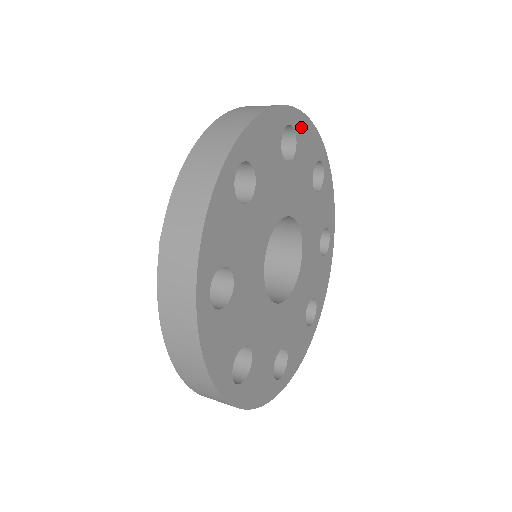
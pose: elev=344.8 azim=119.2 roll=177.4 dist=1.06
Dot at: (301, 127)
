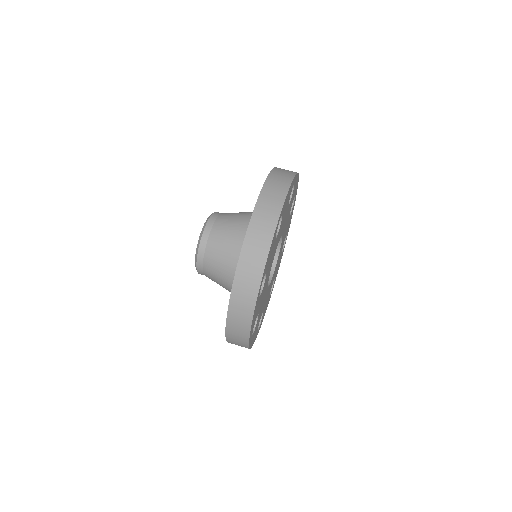
Dot at: (285, 204)
